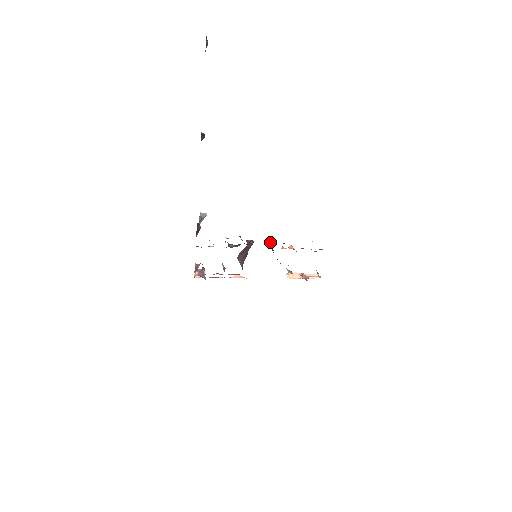
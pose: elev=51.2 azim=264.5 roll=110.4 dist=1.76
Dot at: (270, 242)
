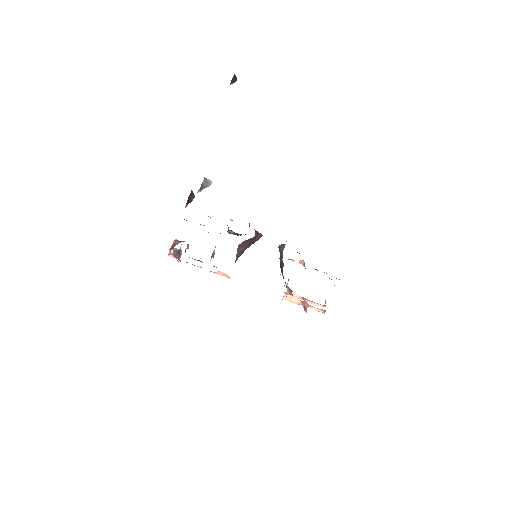
Dot at: (282, 244)
